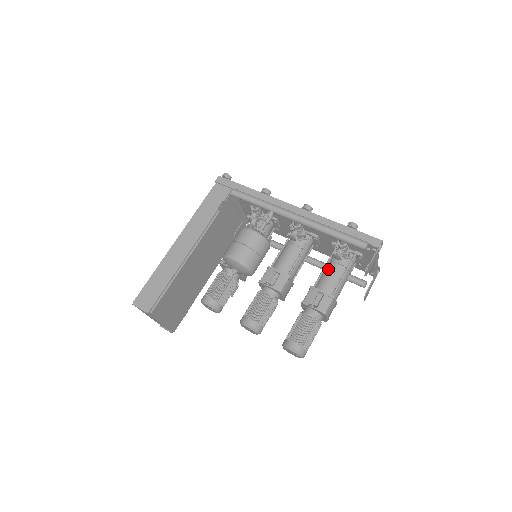
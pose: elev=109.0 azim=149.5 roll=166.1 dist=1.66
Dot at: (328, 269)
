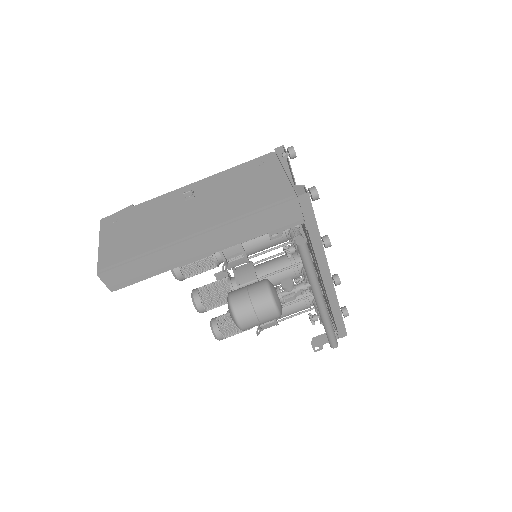
Dot at: (296, 305)
